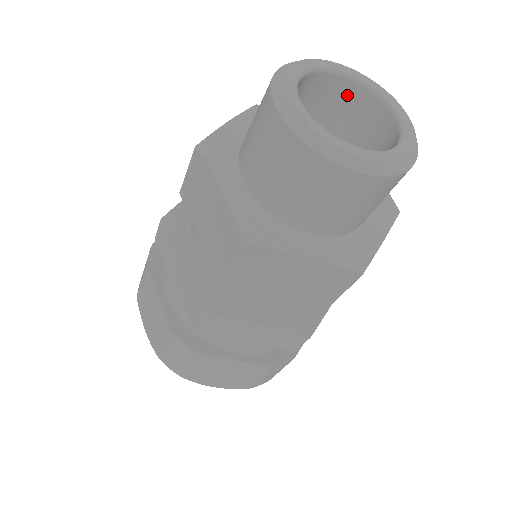
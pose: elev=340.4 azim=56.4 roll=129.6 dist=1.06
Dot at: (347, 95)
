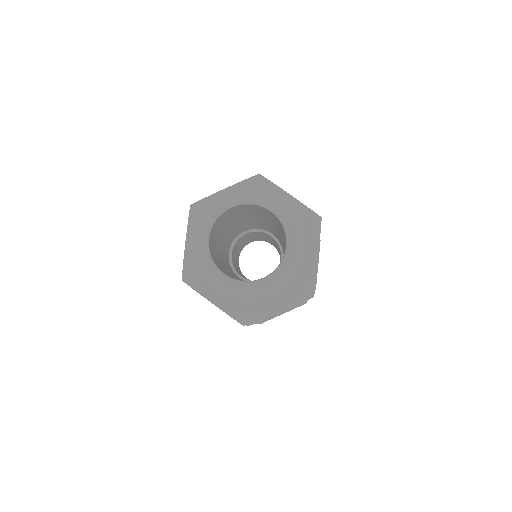
Dot at: (276, 218)
